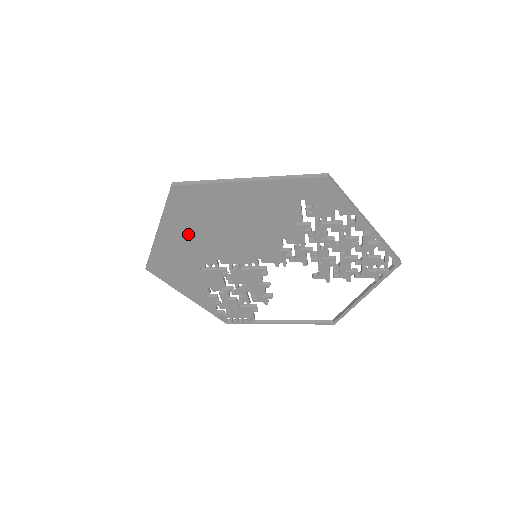
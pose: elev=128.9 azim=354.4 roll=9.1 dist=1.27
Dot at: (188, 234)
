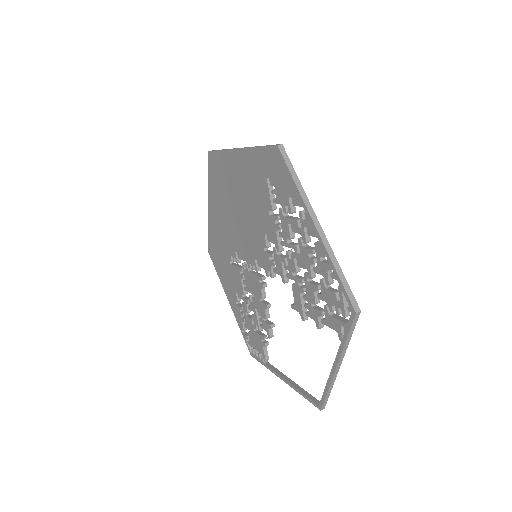
Dot at: (220, 212)
